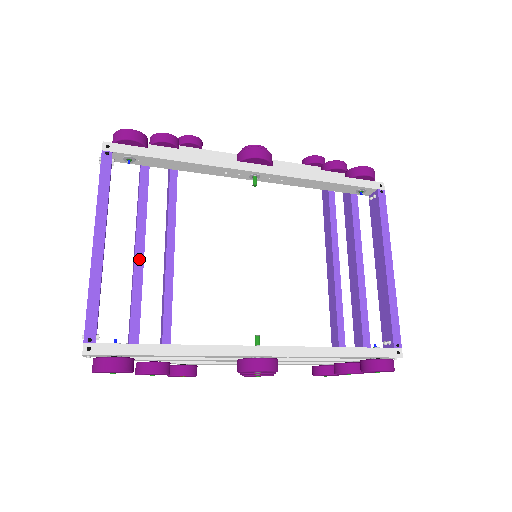
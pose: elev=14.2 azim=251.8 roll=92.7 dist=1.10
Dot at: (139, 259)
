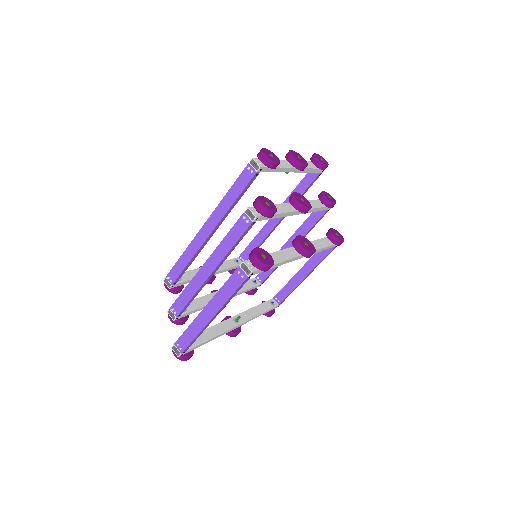
Dot at: (208, 280)
